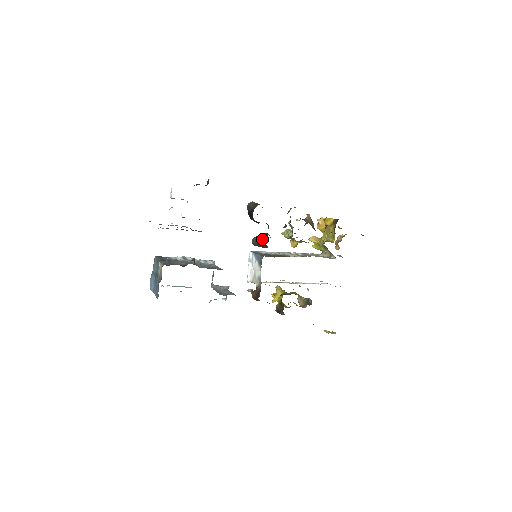
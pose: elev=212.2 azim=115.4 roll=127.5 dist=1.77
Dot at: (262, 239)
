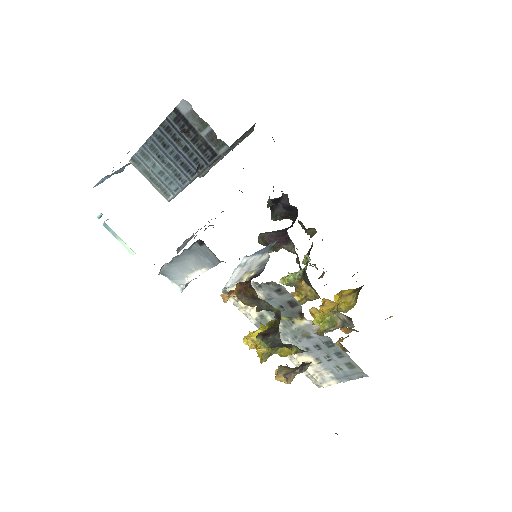
Dot at: occluded
